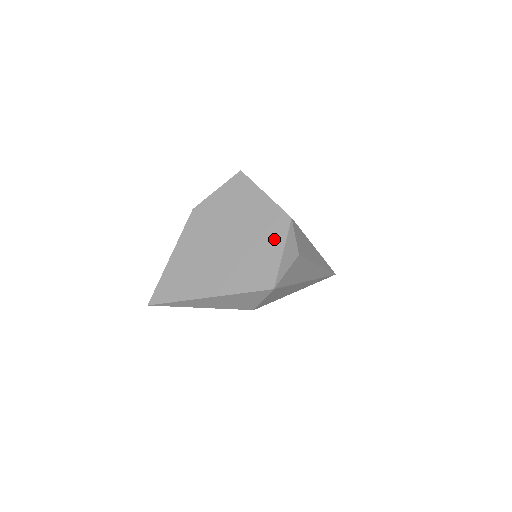
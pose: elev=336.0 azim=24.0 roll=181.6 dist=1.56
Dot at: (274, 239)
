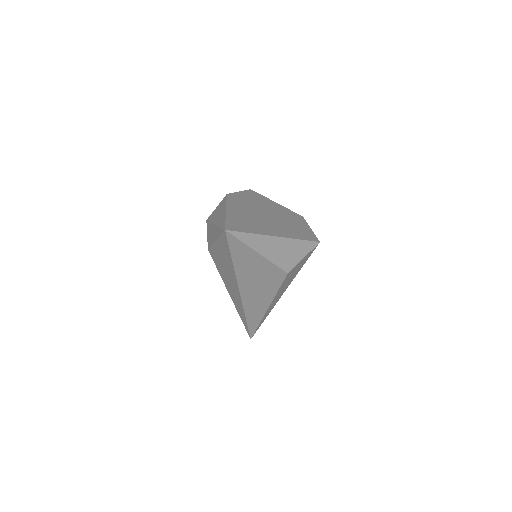
Dot at: (300, 222)
